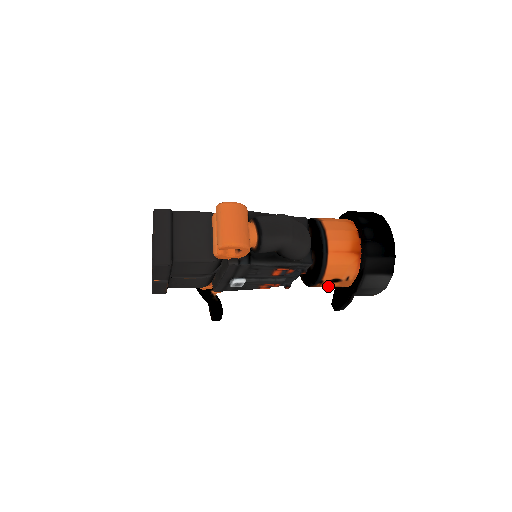
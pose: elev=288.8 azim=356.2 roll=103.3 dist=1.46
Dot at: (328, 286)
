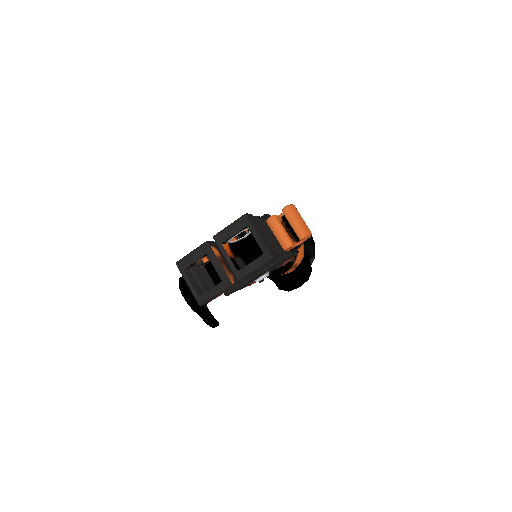
Dot at: occluded
